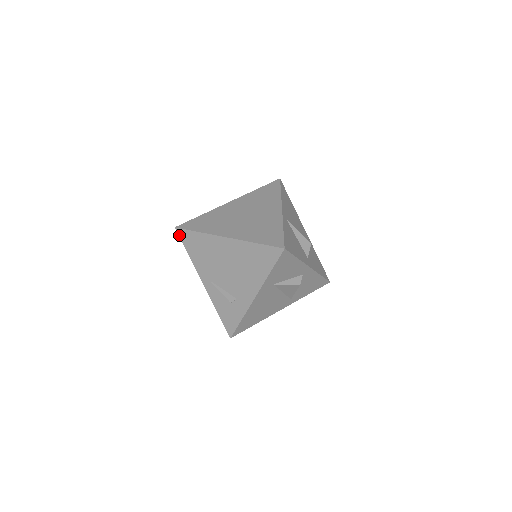
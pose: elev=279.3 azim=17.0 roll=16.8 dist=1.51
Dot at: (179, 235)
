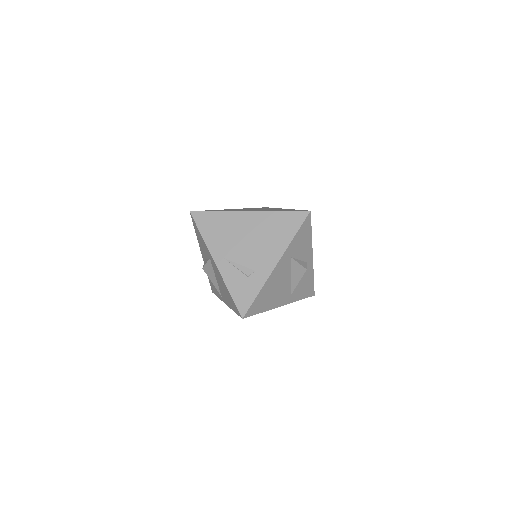
Dot at: (194, 218)
